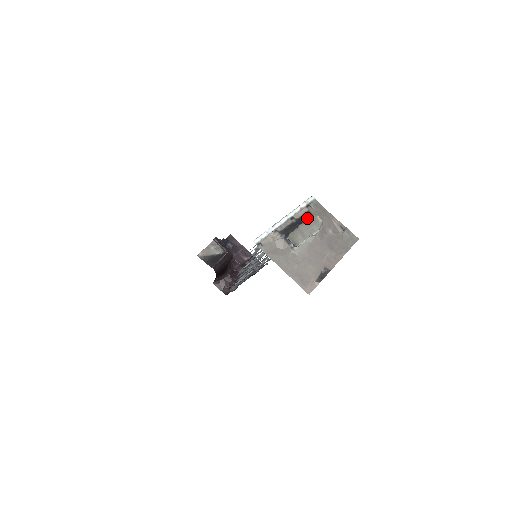
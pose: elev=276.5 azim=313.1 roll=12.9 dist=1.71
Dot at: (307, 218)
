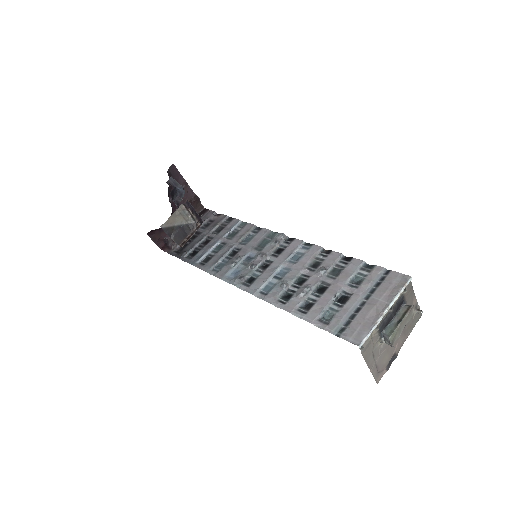
Dot at: (400, 304)
